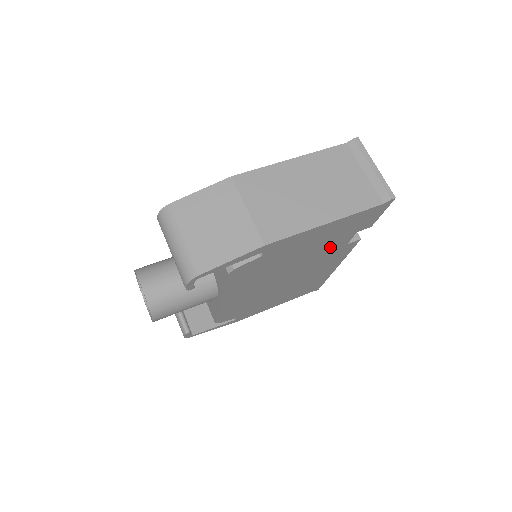
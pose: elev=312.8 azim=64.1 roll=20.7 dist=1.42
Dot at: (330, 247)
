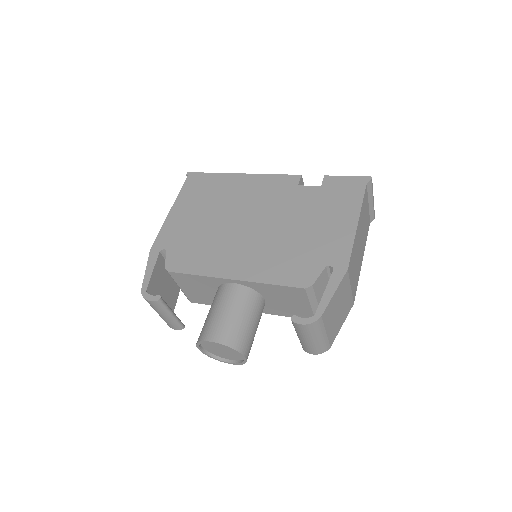
Dot at: occluded
